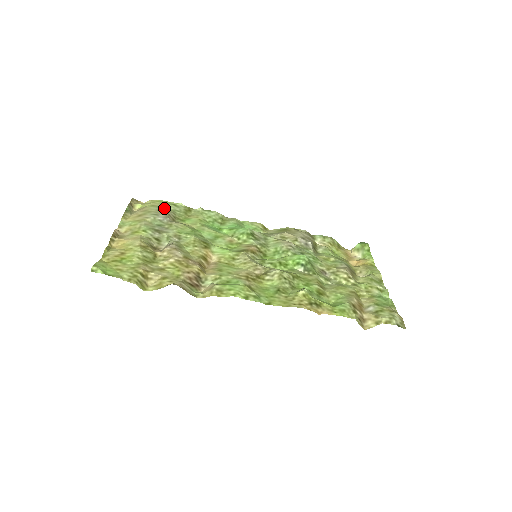
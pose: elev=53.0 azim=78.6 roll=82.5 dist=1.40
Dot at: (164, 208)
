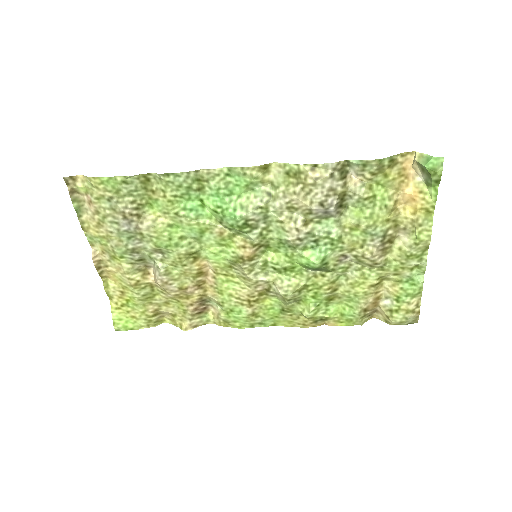
Dot at: (116, 199)
